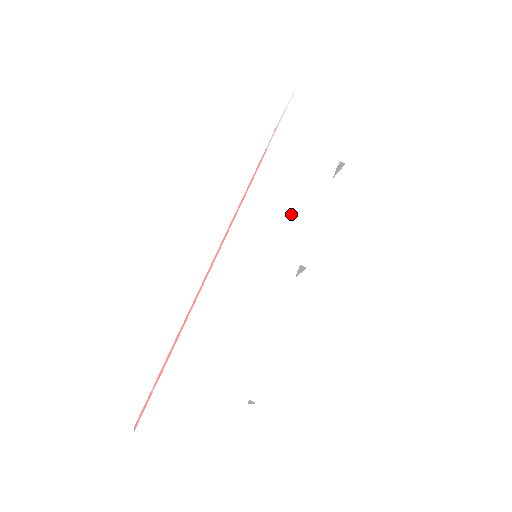
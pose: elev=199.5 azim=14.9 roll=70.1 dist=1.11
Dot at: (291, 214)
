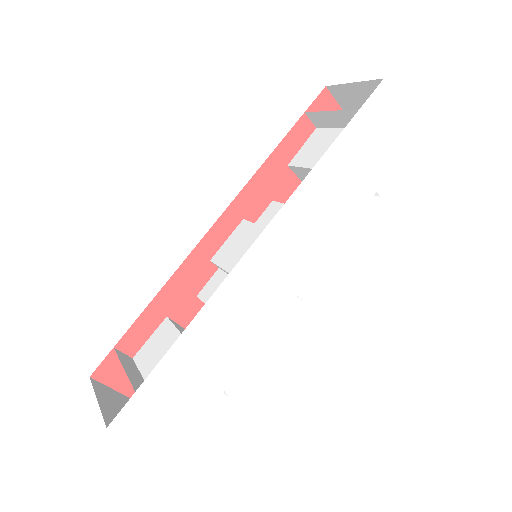
Dot at: (310, 243)
